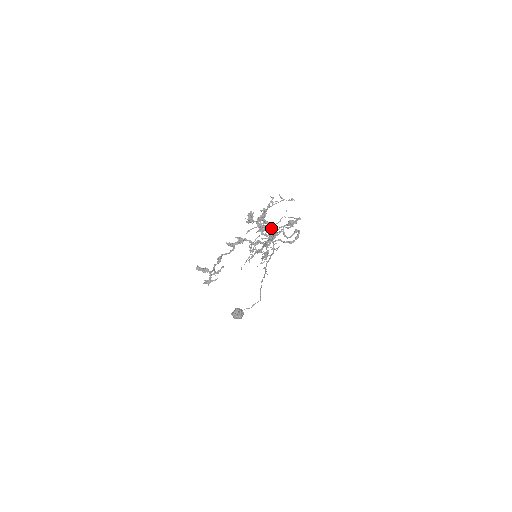
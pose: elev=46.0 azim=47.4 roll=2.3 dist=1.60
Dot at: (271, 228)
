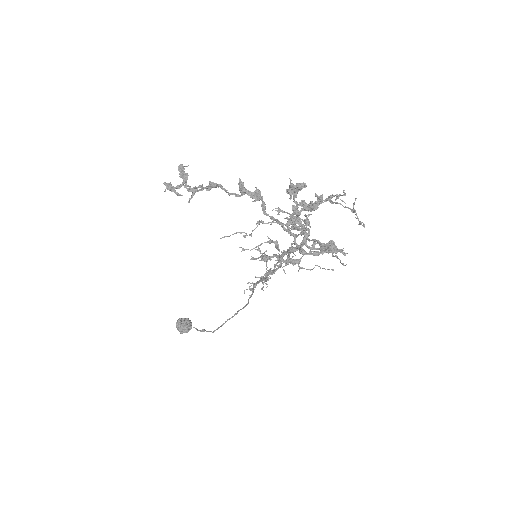
Dot at: (304, 231)
